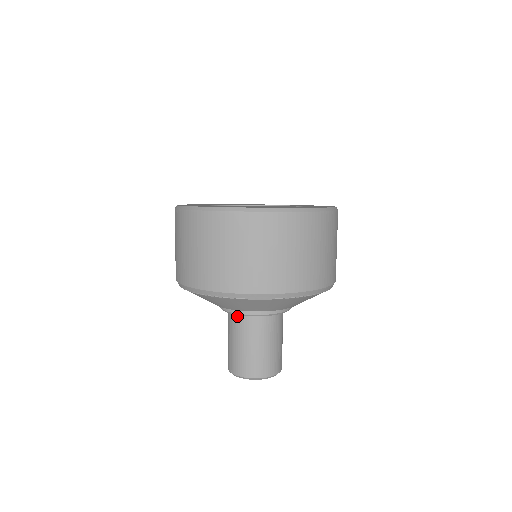
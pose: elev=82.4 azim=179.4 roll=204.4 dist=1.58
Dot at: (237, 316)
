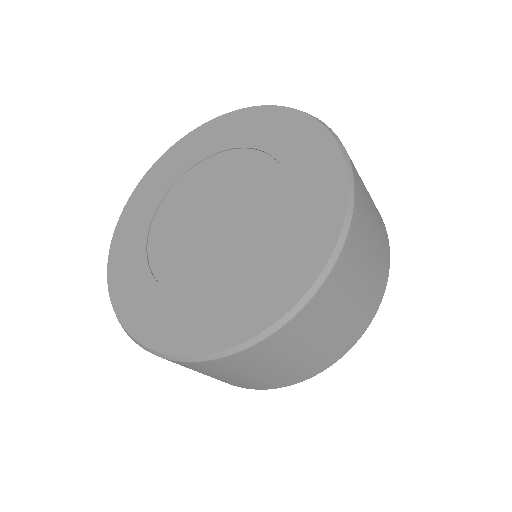
Dot at: occluded
